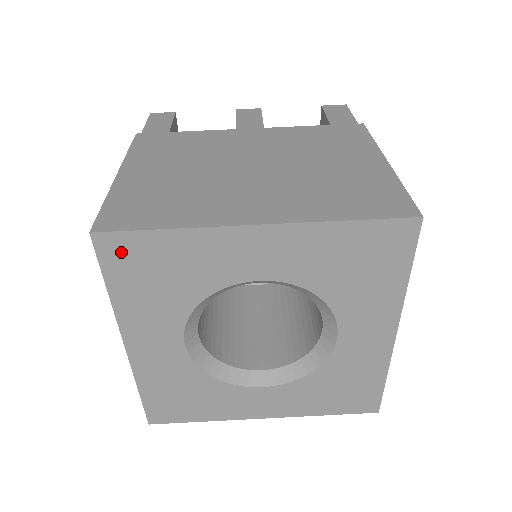
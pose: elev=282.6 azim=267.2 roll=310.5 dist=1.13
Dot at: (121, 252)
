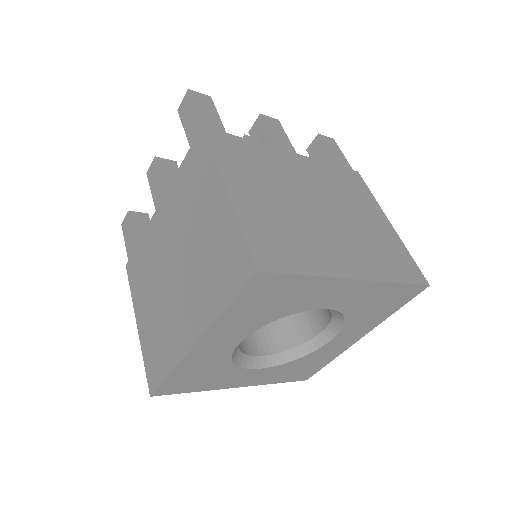
Dot at: (171, 388)
